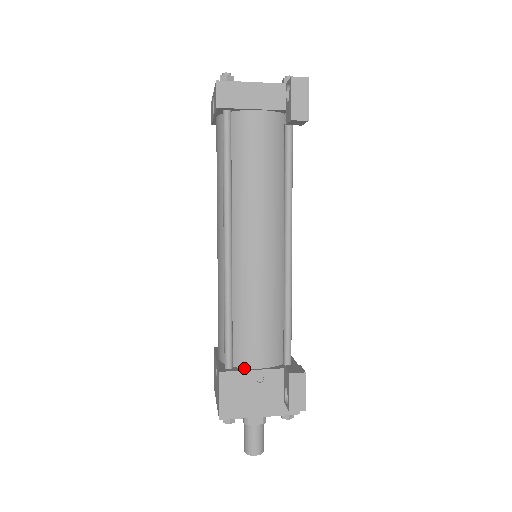
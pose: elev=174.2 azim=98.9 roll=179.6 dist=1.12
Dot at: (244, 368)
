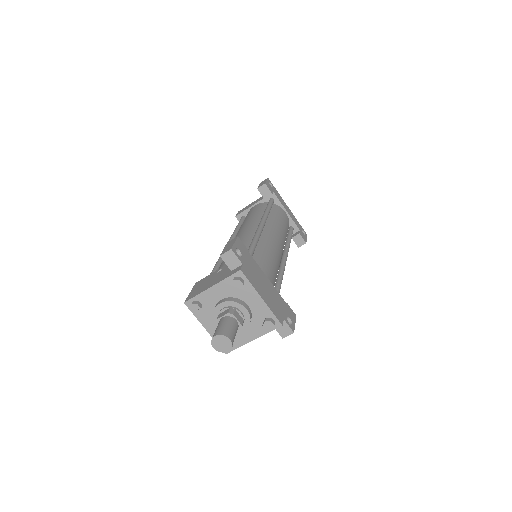
Dot at: occluded
